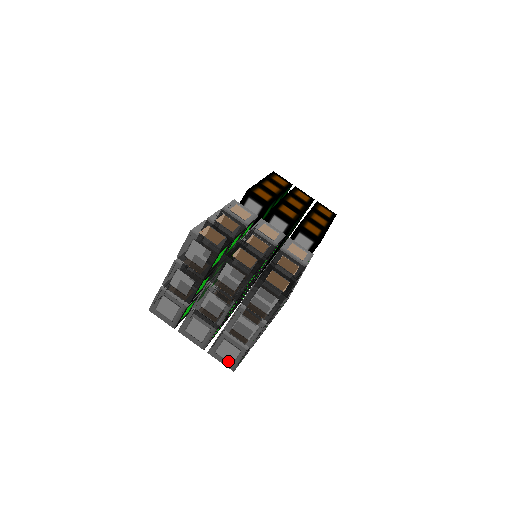
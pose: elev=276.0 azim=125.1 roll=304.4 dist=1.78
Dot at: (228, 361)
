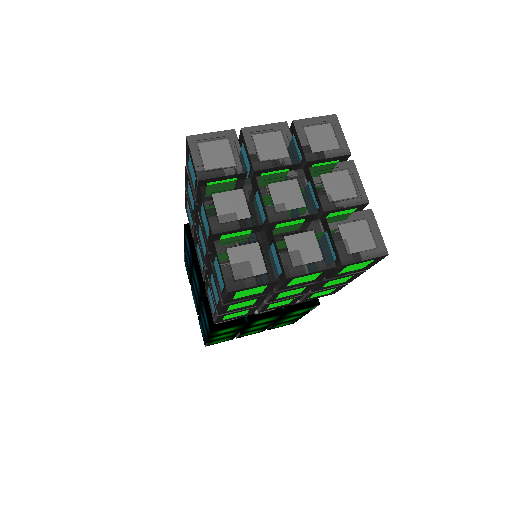
Dot at: (234, 273)
